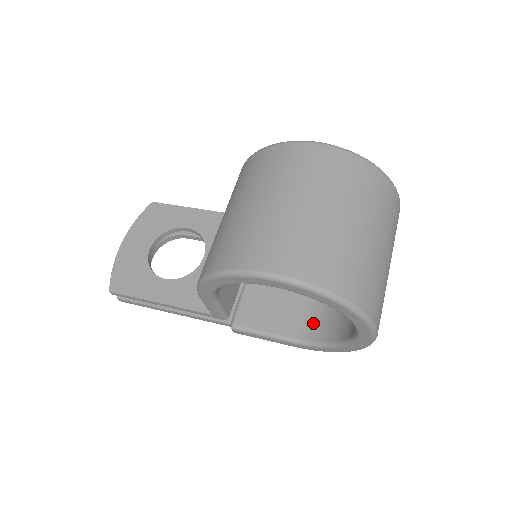
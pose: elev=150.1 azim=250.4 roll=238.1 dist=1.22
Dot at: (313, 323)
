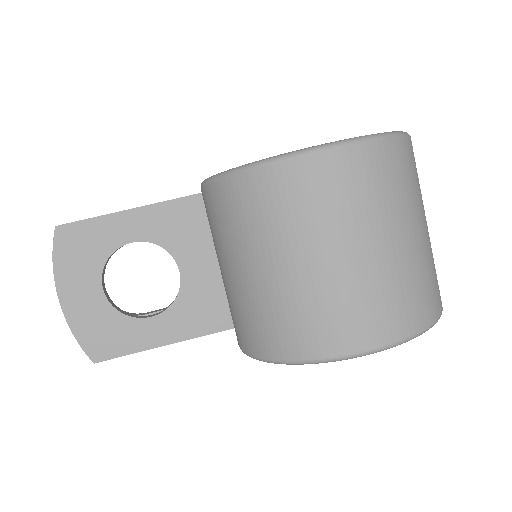
Dot at: occluded
